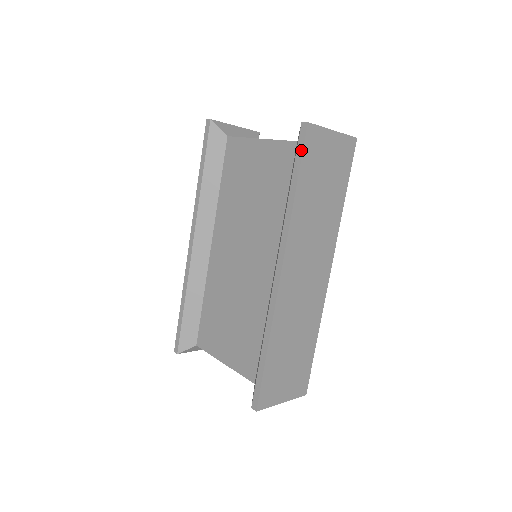
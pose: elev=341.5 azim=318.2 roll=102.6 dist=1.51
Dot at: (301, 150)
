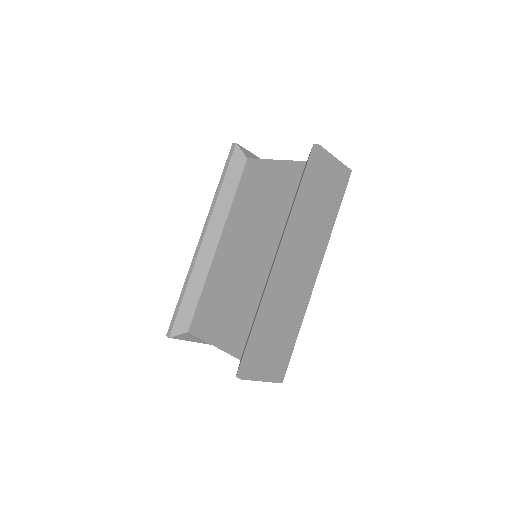
Dot at: (310, 164)
